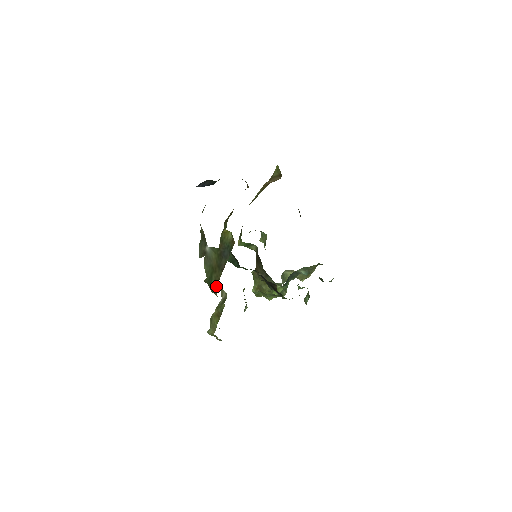
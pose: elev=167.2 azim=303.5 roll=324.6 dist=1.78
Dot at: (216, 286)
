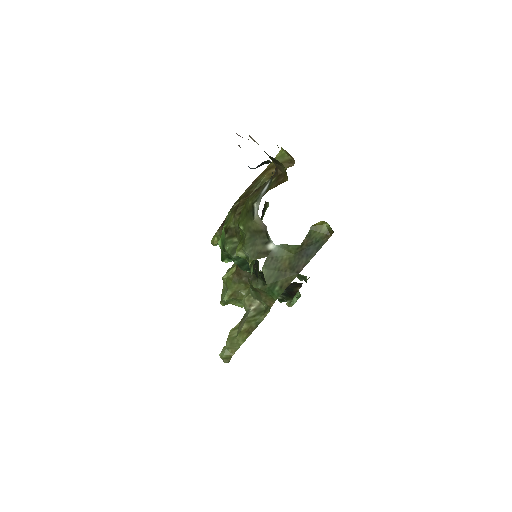
Dot at: (281, 293)
